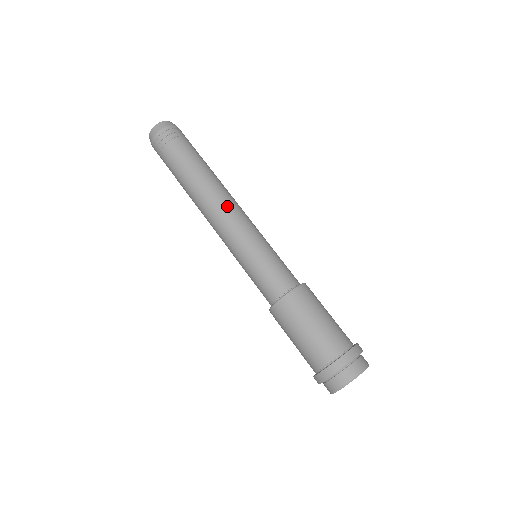
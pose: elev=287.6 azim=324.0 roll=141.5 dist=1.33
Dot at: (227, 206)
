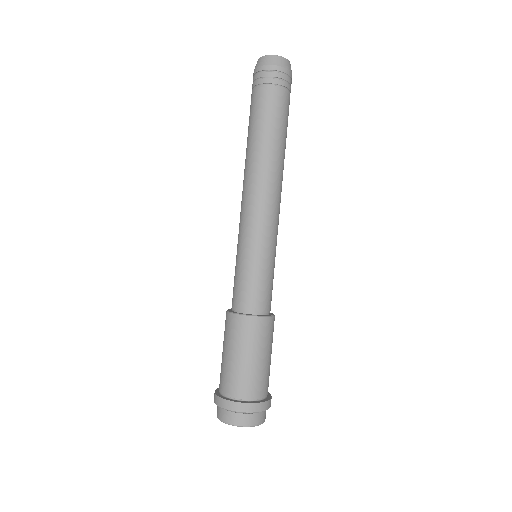
Dot at: (263, 193)
